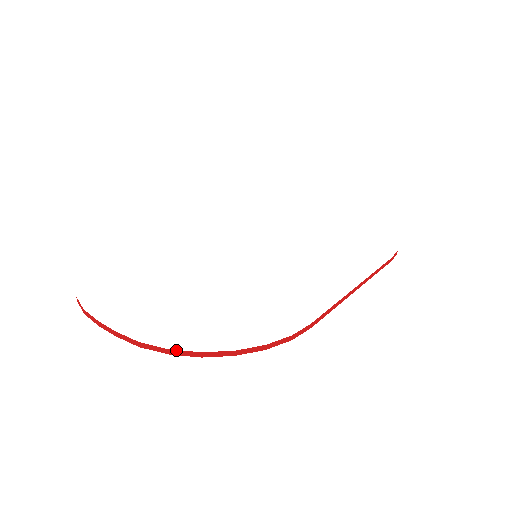
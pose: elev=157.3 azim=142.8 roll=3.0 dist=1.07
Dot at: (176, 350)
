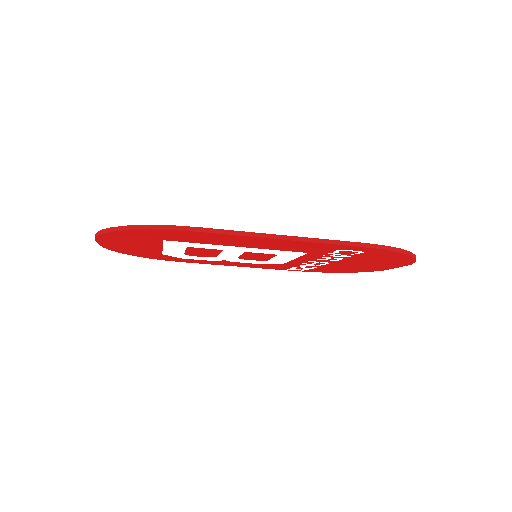
Dot at: (103, 229)
